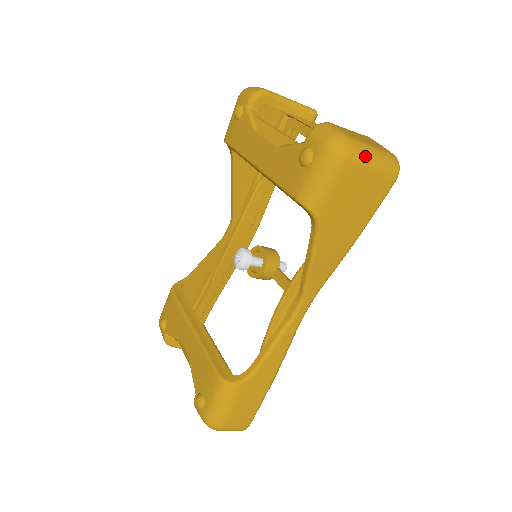
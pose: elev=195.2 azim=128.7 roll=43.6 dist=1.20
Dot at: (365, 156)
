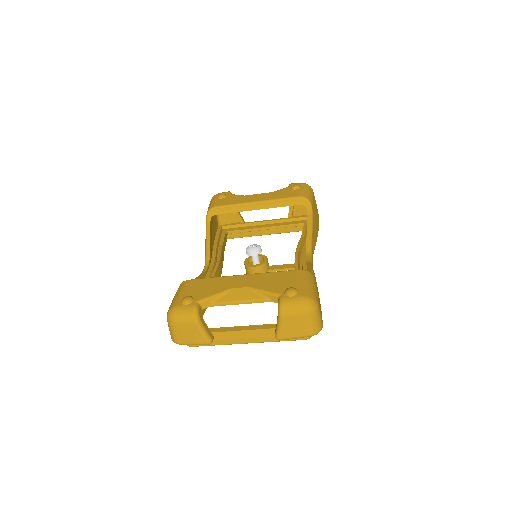
Dot at: occluded
